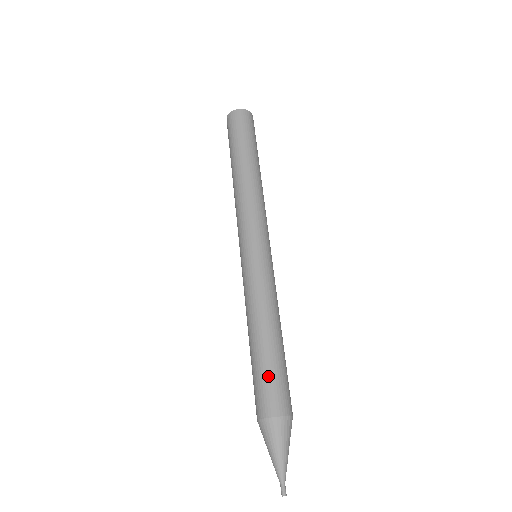
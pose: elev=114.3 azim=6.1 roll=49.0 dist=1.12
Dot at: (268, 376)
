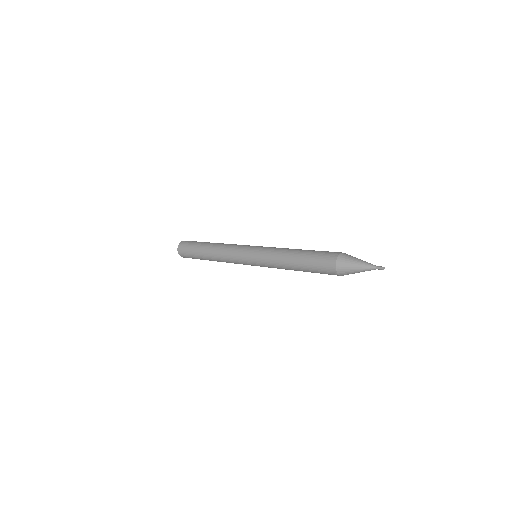
Dot at: (319, 252)
